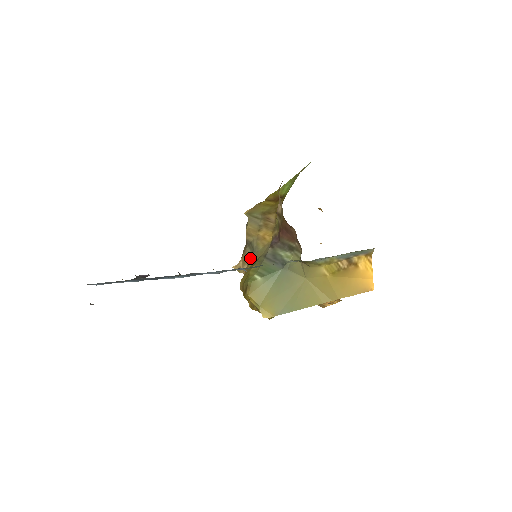
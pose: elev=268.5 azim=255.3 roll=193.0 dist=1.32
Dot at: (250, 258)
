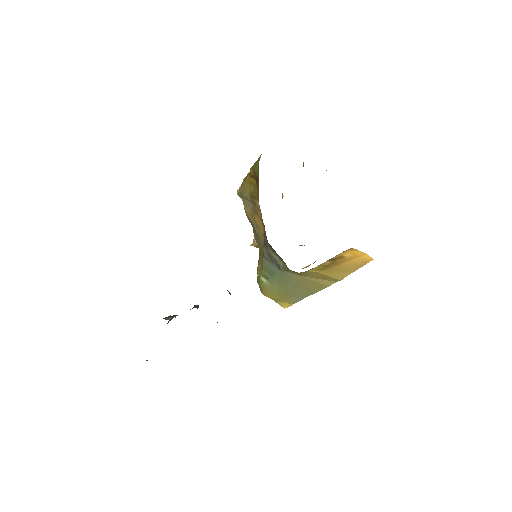
Dot at: (258, 242)
